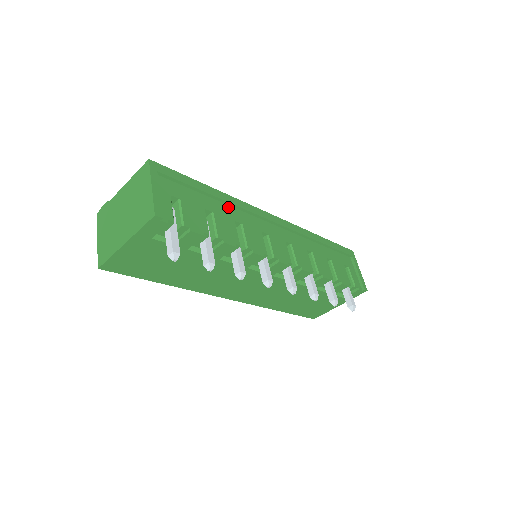
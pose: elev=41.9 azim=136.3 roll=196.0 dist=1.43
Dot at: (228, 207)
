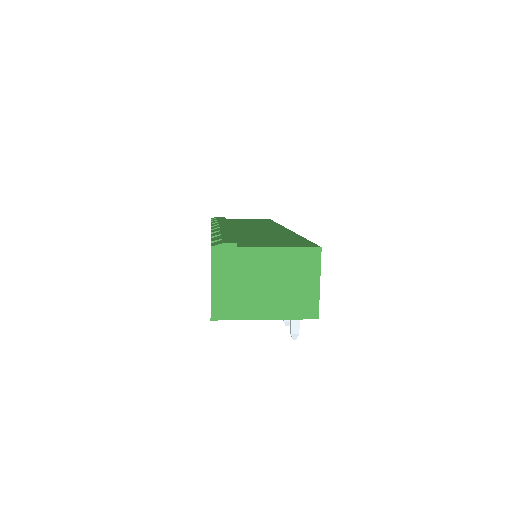
Dot at: occluded
